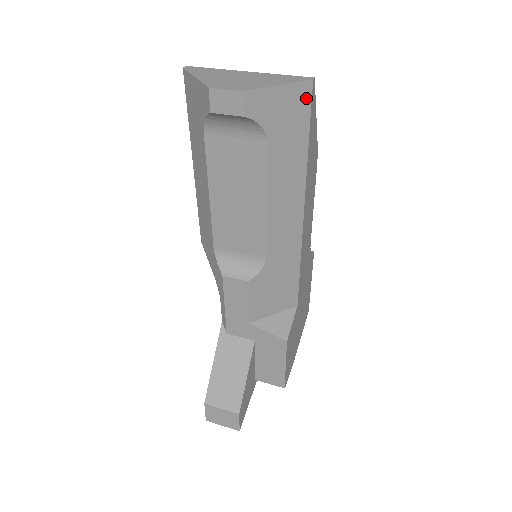
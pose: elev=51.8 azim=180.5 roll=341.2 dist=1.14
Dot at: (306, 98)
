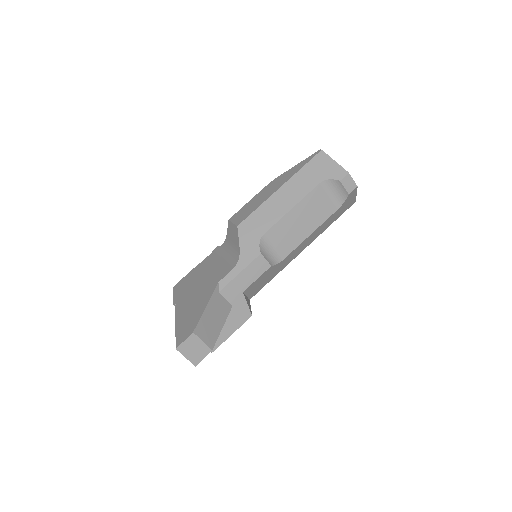
Dot at: (350, 206)
